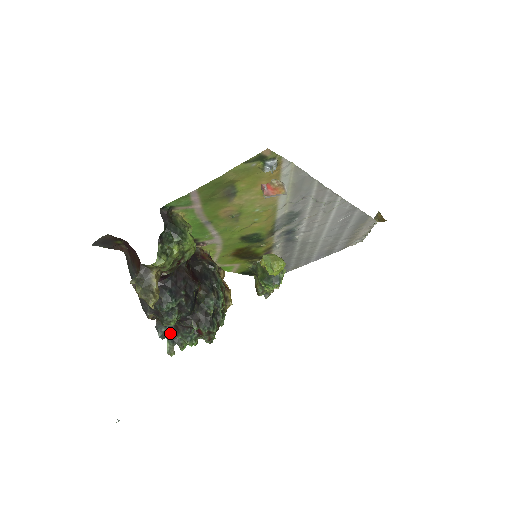
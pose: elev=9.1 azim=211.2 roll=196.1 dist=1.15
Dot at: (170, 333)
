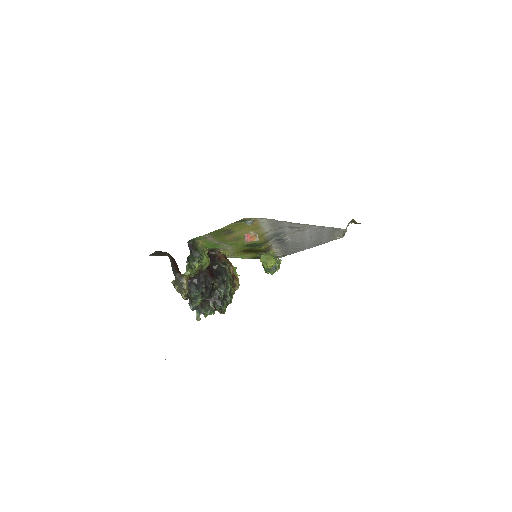
Dot at: (198, 307)
